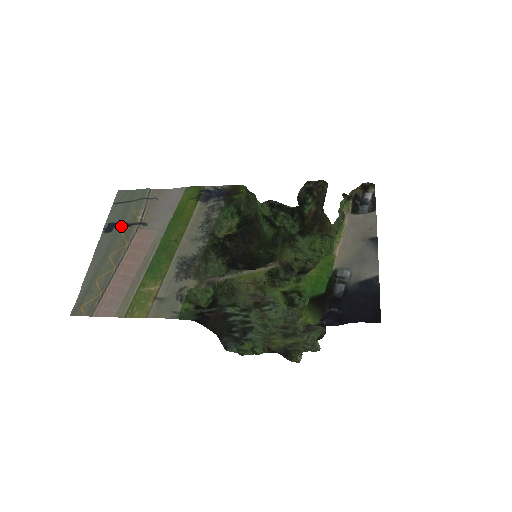
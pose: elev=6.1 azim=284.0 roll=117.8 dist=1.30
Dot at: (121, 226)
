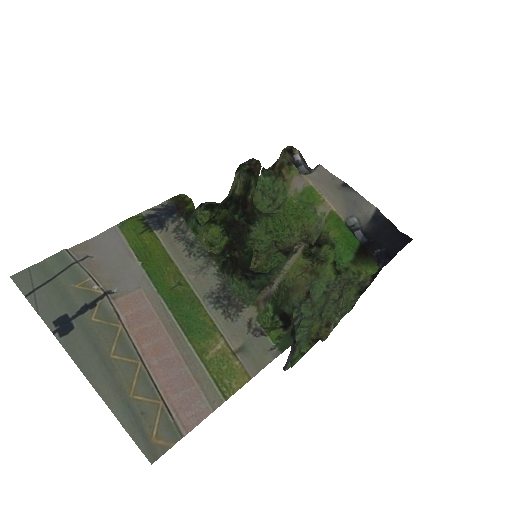
Dot at: (80, 313)
